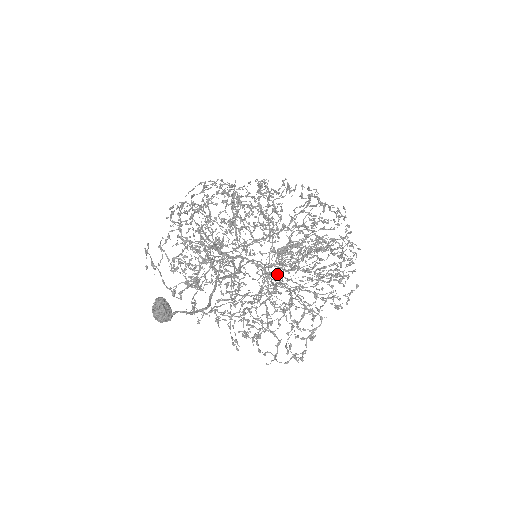
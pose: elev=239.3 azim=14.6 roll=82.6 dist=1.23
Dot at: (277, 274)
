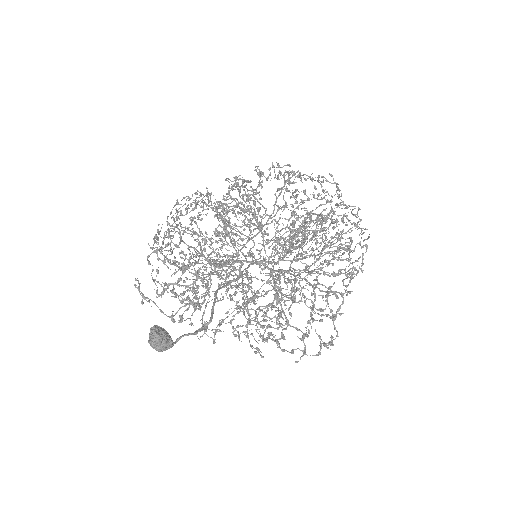
Dot at: (275, 263)
